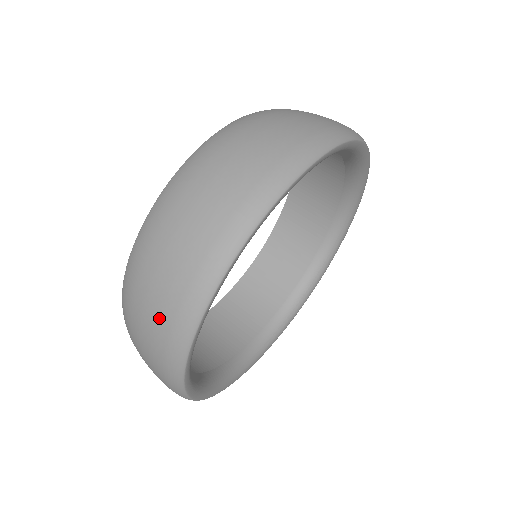
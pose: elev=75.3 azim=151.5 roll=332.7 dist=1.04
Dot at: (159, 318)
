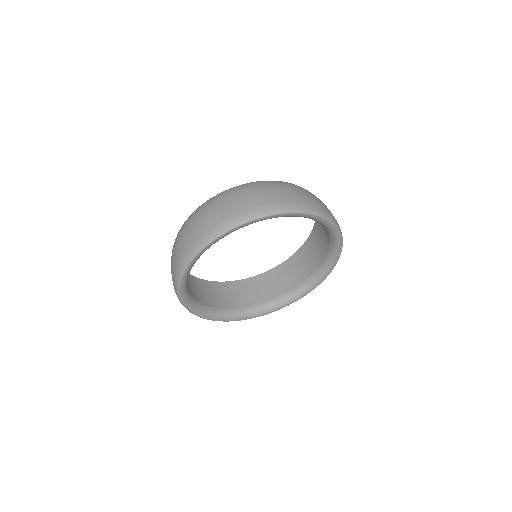
Dot at: (230, 210)
